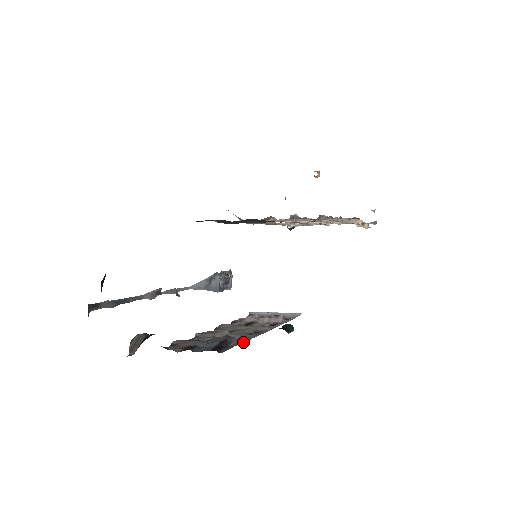
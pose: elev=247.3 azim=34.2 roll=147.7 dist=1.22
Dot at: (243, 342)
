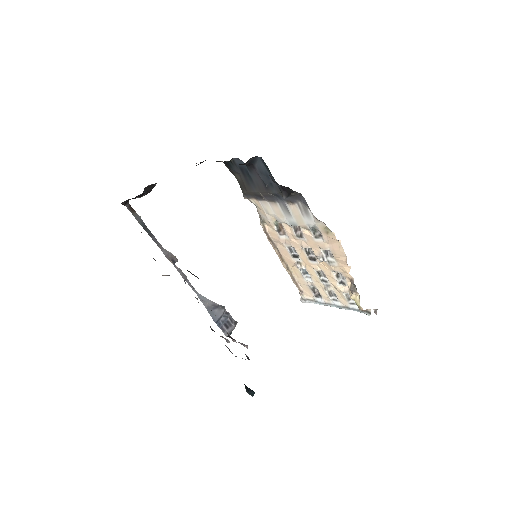
Dot at: occluded
